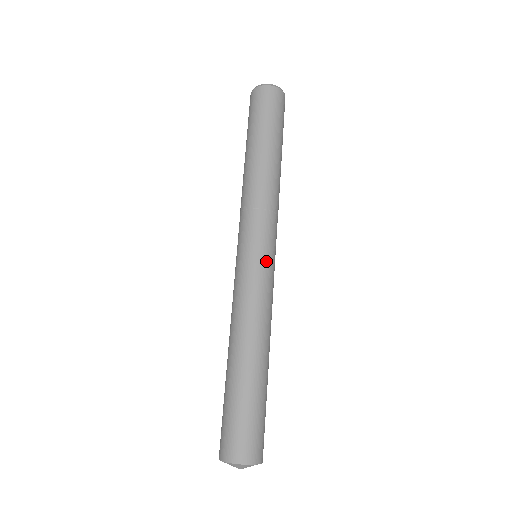
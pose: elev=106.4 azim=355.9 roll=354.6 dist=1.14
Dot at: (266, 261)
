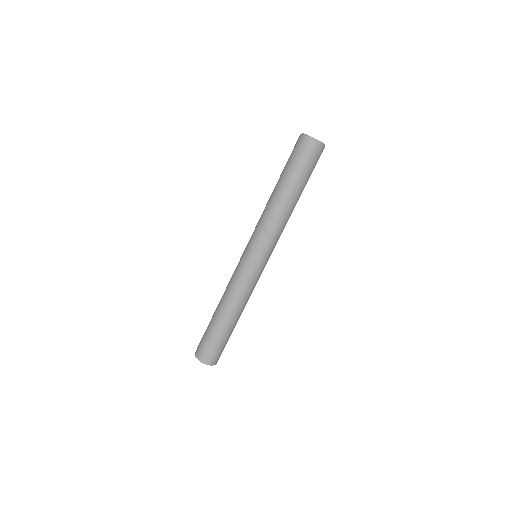
Dot at: (257, 266)
